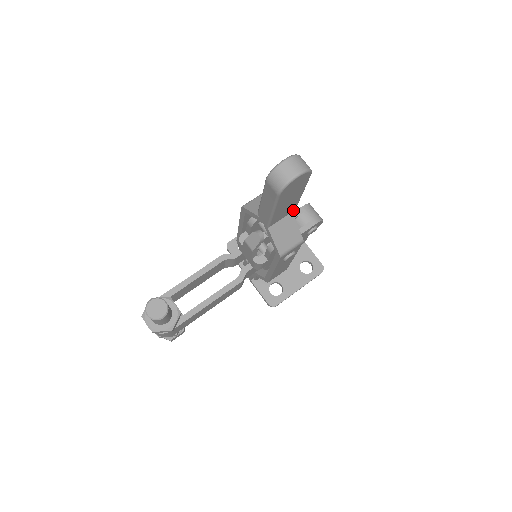
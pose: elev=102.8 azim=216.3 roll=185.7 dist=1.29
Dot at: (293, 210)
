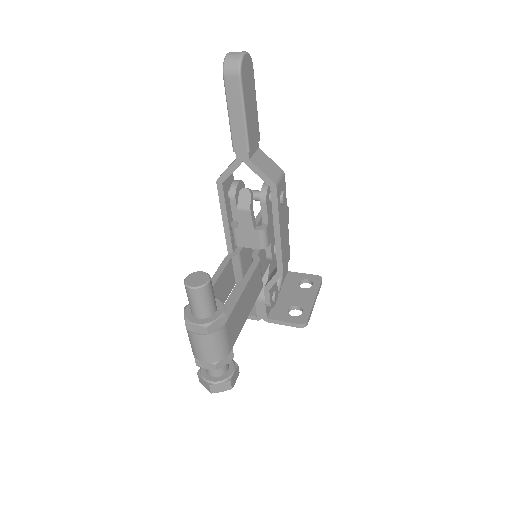
Dot at: (259, 140)
